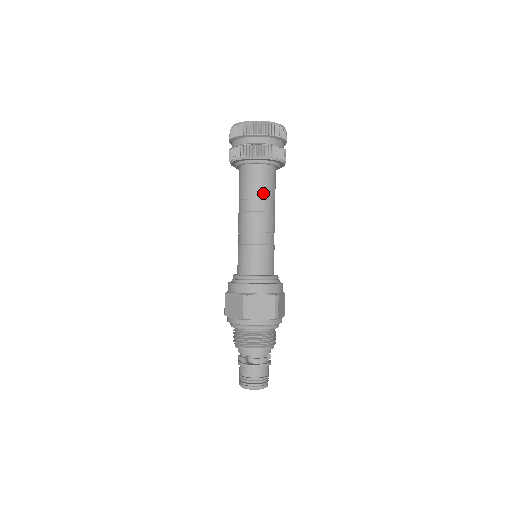
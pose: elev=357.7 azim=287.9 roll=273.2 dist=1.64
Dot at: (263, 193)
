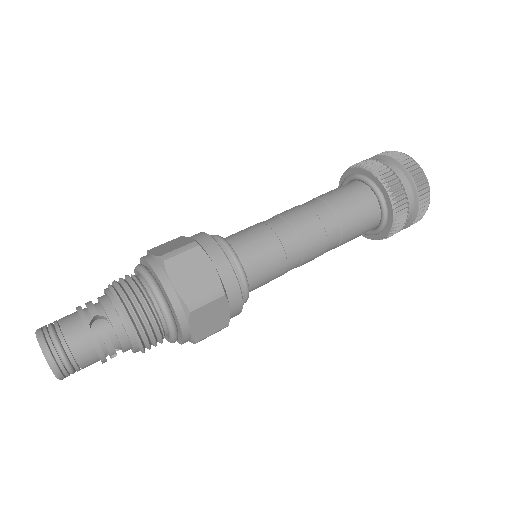
Dot at: (325, 195)
